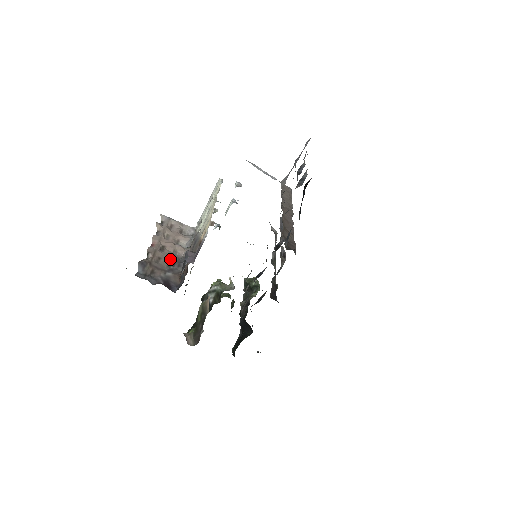
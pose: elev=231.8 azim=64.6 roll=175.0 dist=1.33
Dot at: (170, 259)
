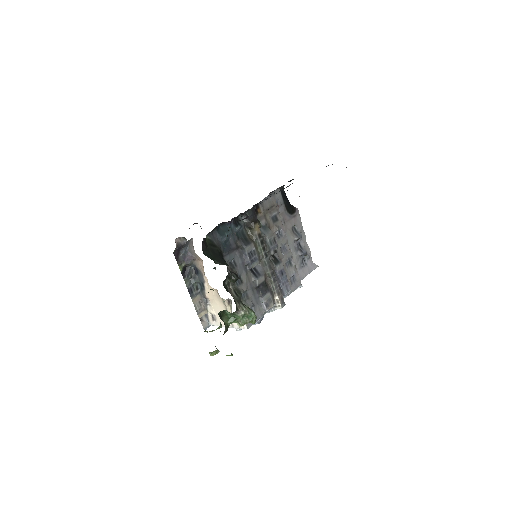
Dot at: occluded
